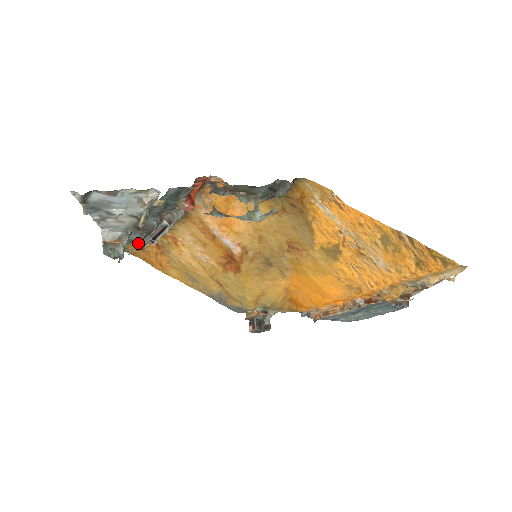
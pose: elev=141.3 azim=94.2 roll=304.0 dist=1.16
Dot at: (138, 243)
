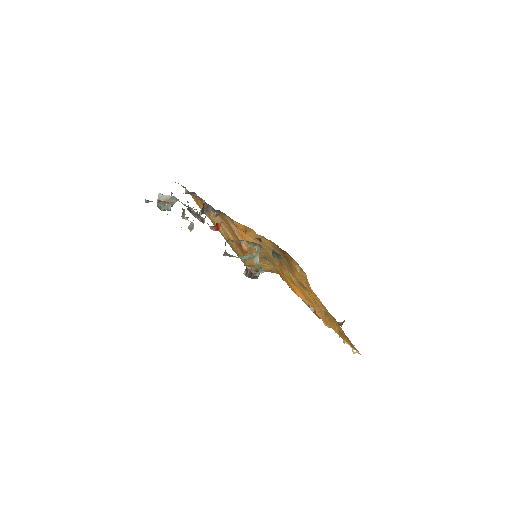
Dot at: (183, 204)
